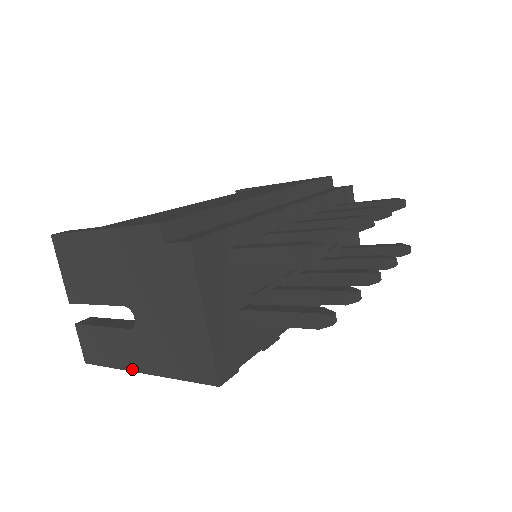
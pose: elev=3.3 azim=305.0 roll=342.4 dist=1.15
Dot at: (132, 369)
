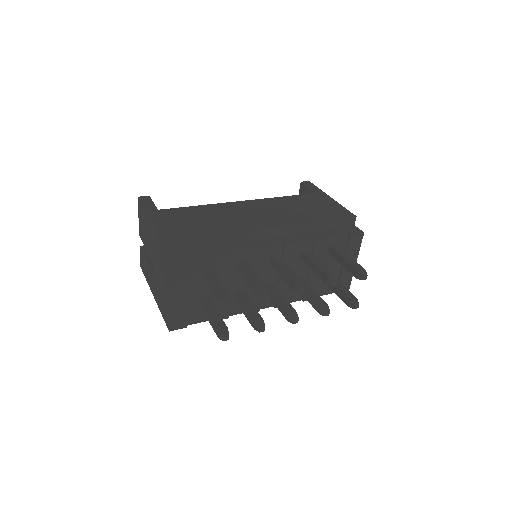
Dot at: (151, 289)
